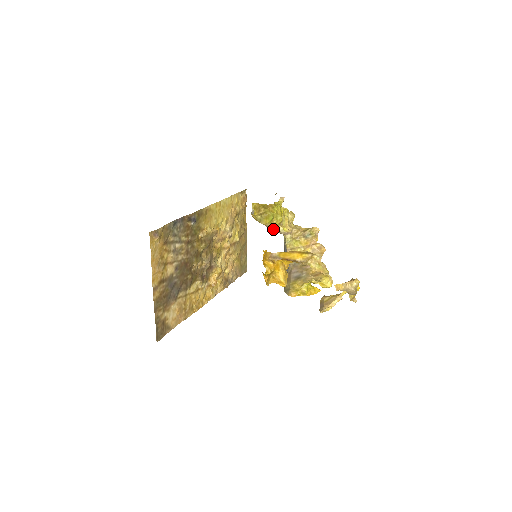
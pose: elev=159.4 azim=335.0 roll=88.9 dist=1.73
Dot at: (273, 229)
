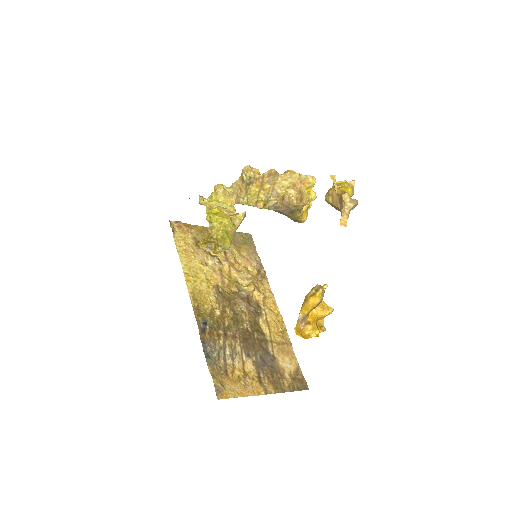
Dot at: (235, 231)
